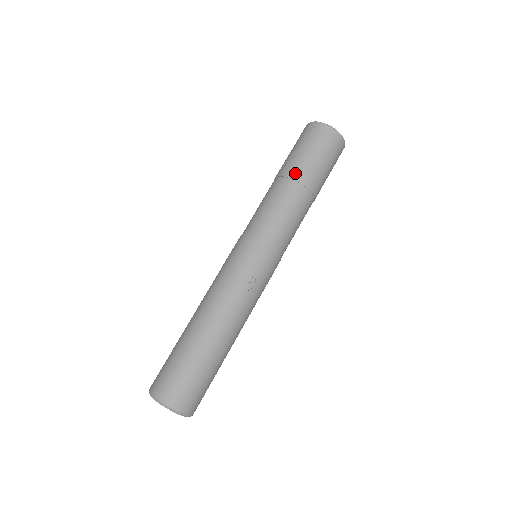
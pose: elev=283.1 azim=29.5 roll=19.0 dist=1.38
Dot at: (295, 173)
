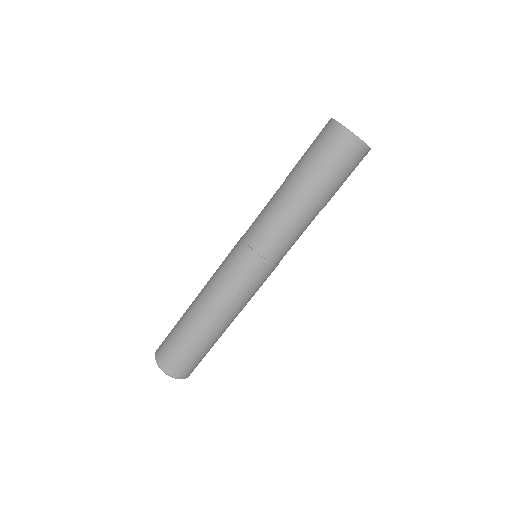
Dot at: (308, 190)
